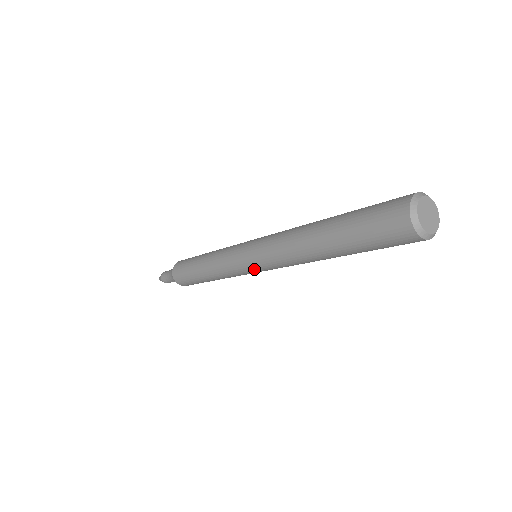
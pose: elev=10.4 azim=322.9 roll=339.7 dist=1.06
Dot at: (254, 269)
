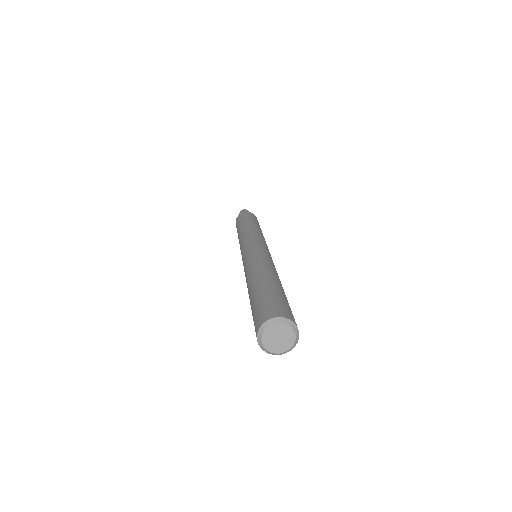
Dot at: occluded
